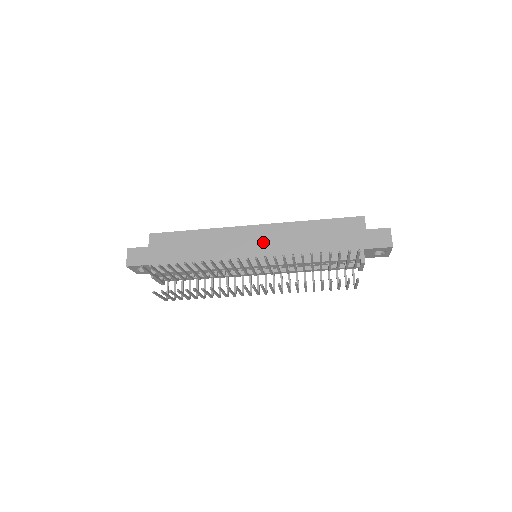
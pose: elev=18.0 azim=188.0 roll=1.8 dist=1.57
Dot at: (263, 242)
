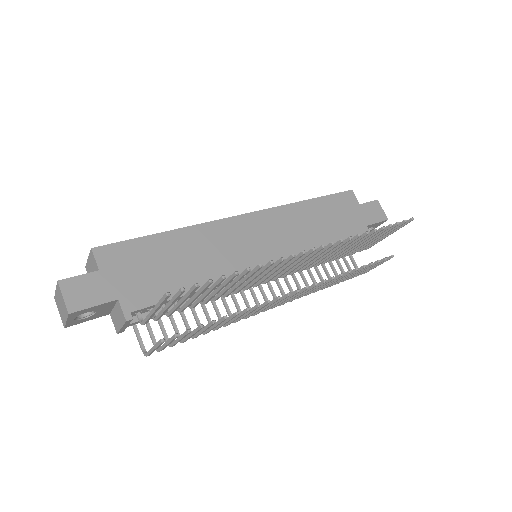
Dot at: (267, 234)
